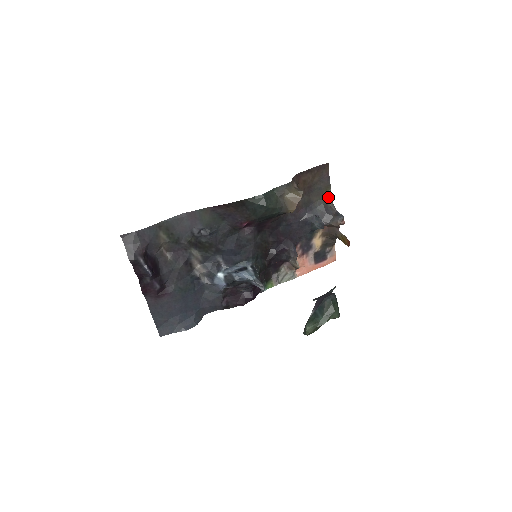
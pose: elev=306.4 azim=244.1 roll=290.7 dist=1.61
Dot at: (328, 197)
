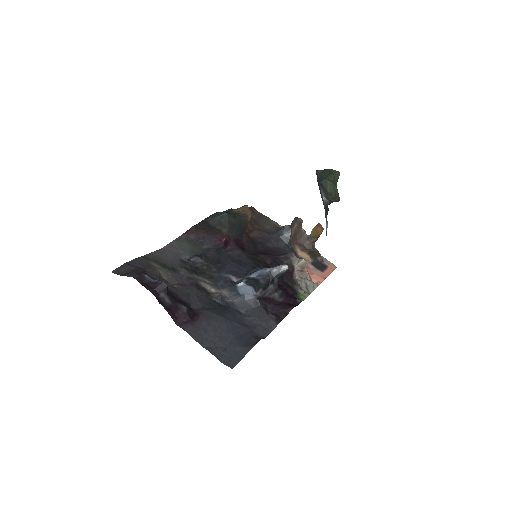
Dot at: (276, 225)
